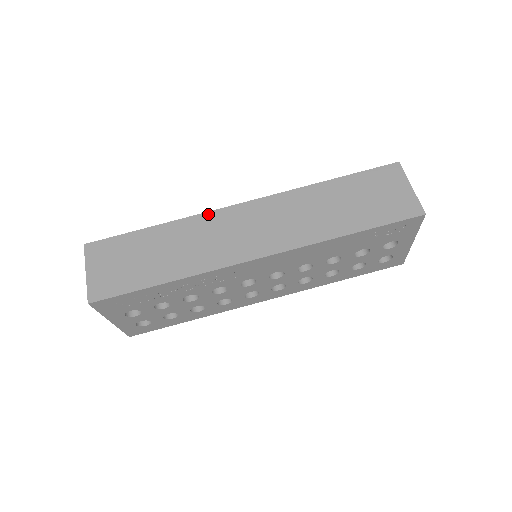
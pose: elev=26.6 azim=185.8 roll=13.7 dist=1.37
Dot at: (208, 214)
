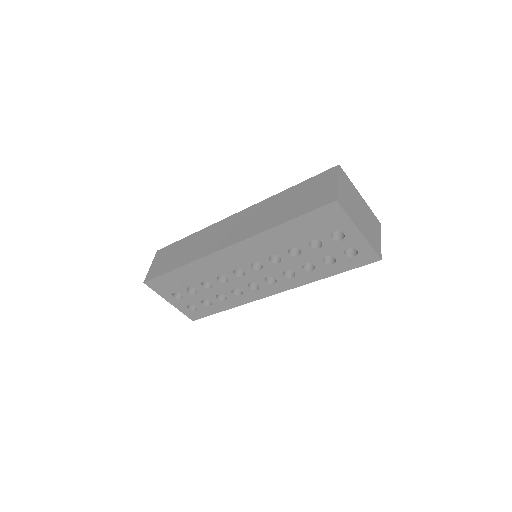
Dot at: (215, 224)
